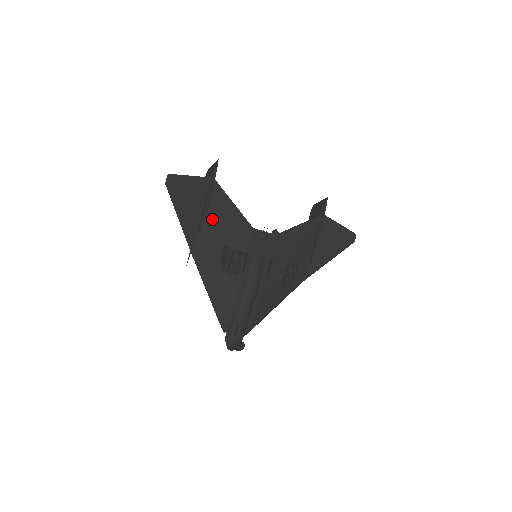
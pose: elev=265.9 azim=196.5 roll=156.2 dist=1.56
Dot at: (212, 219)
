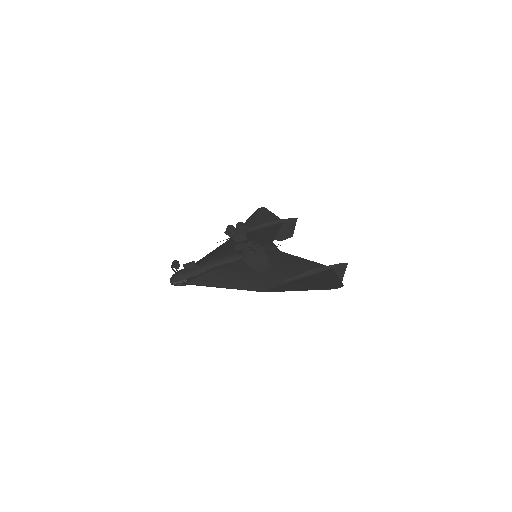
Dot at: (259, 231)
